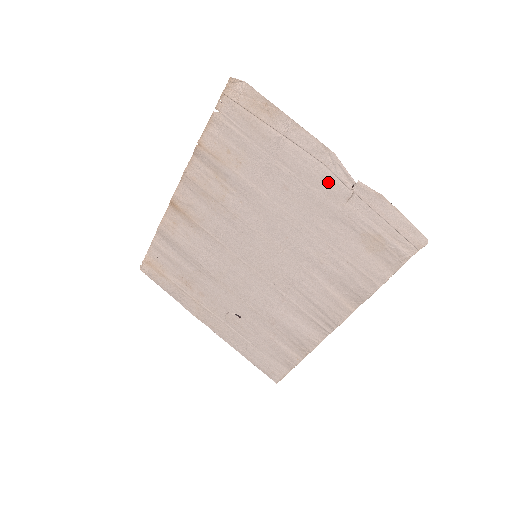
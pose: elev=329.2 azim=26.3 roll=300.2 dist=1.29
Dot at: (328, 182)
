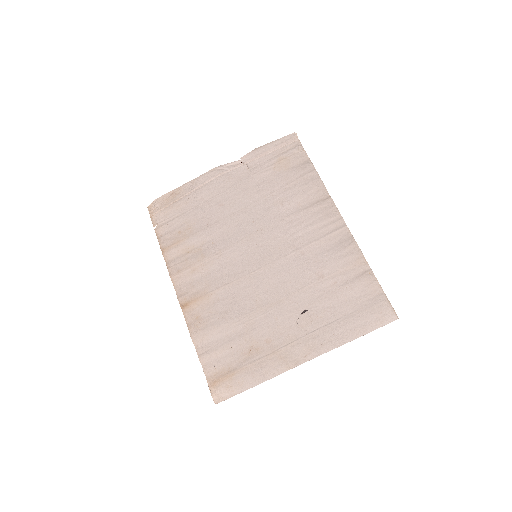
Dot at: (232, 176)
